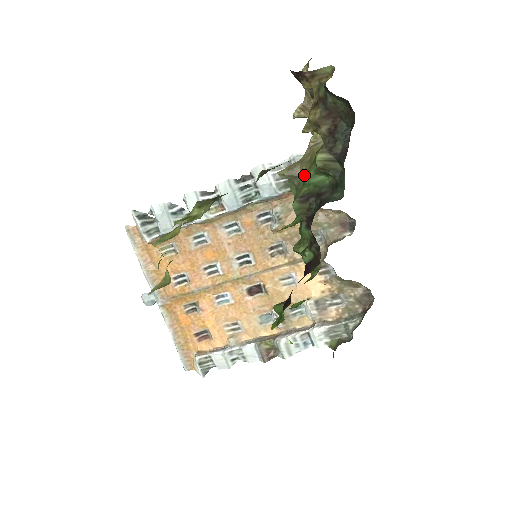
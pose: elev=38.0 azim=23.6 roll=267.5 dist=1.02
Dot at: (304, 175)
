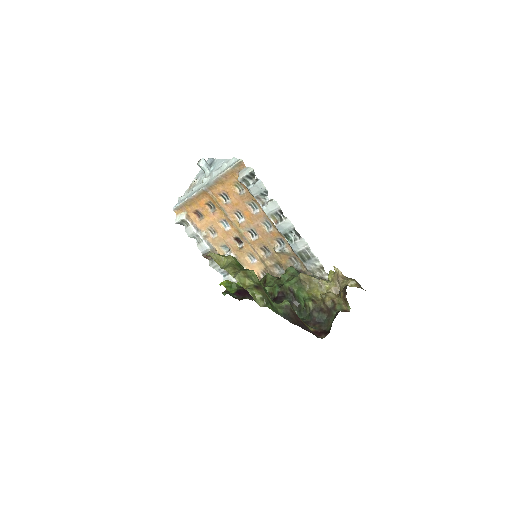
Dot at: (303, 288)
